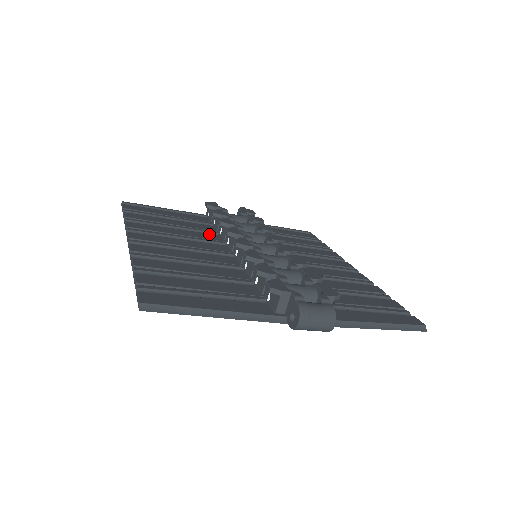
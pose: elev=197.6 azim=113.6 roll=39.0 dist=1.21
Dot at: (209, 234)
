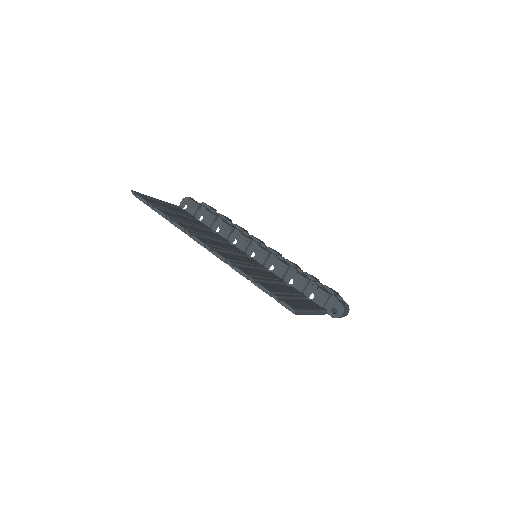
Dot at: (214, 233)
